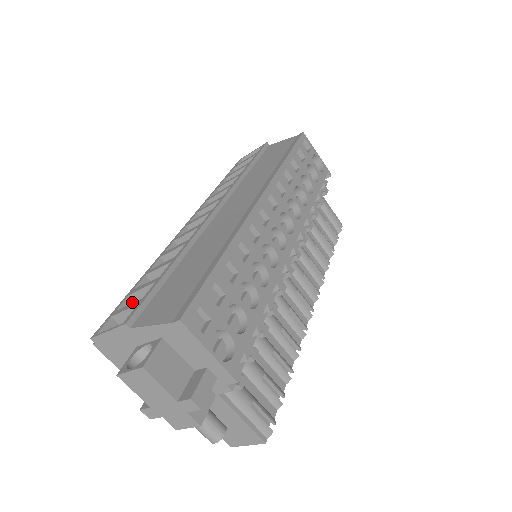
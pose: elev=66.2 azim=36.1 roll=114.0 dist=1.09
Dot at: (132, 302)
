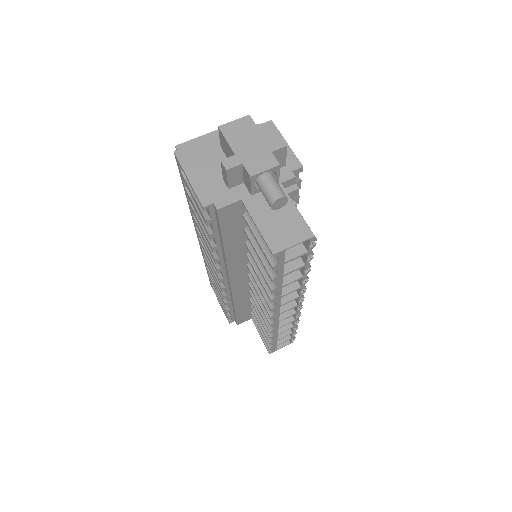
Dot at: occluded
